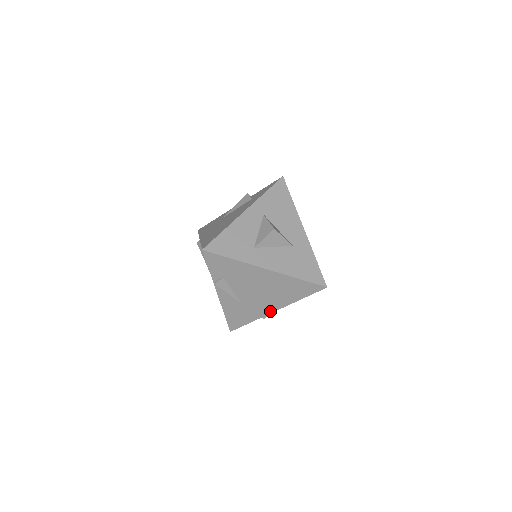
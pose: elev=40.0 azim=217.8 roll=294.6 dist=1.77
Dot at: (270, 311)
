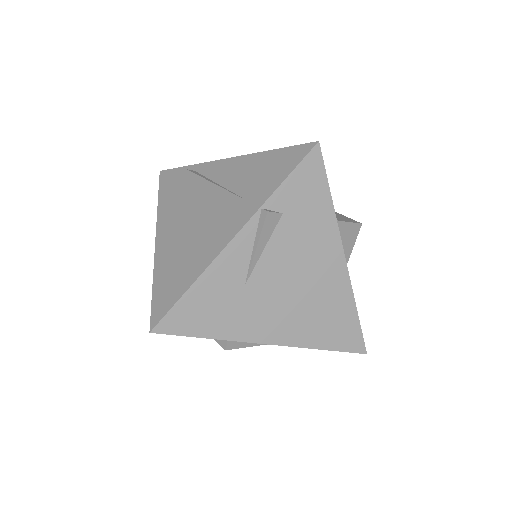
Dot at: (261, 338)
